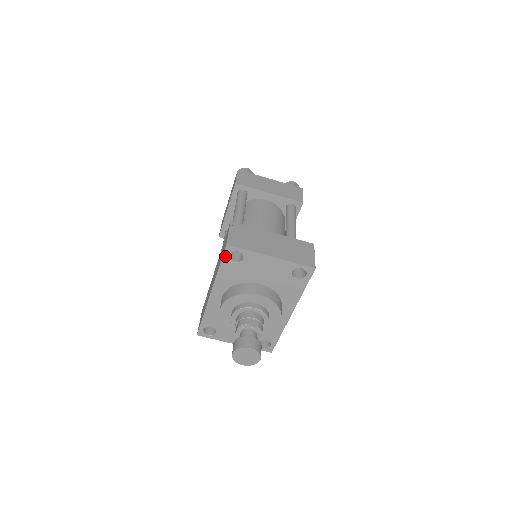
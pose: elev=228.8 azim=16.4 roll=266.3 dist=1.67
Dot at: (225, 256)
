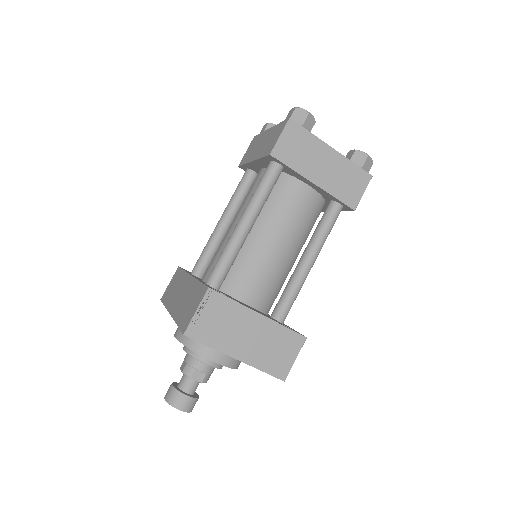
Dot at: occluded
